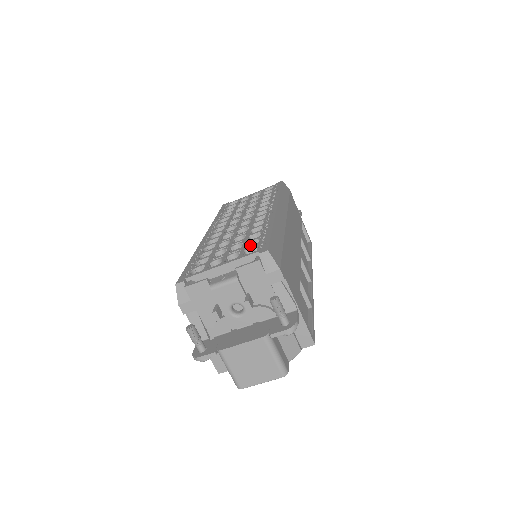
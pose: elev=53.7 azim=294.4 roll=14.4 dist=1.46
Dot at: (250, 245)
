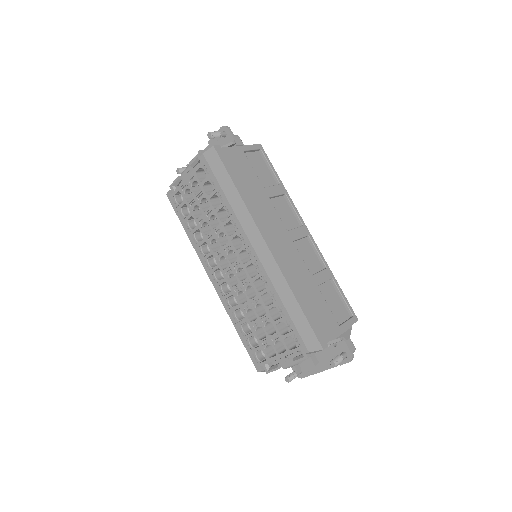
Dot at: (278, 323)
